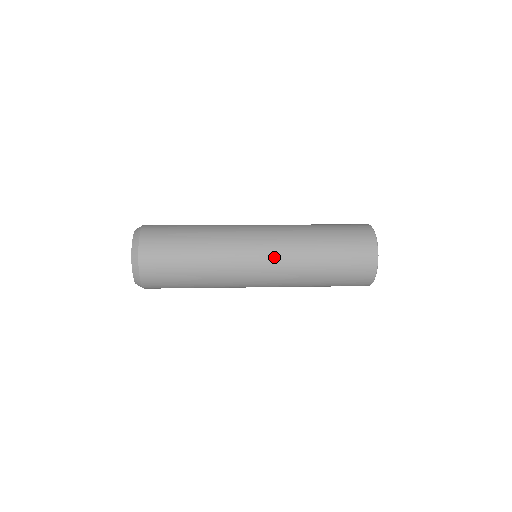
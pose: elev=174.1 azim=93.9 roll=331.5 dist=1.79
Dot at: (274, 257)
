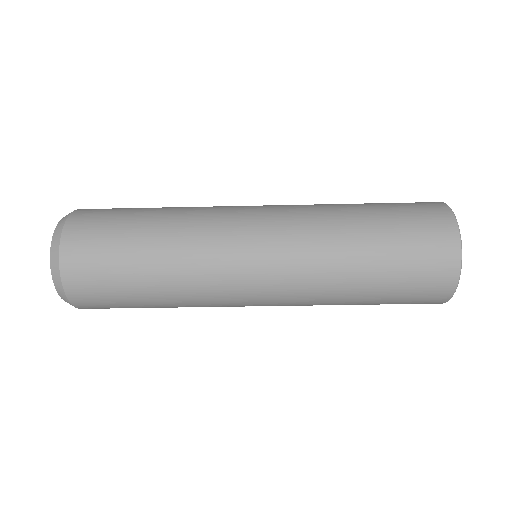
Dot at: (279, 208)
